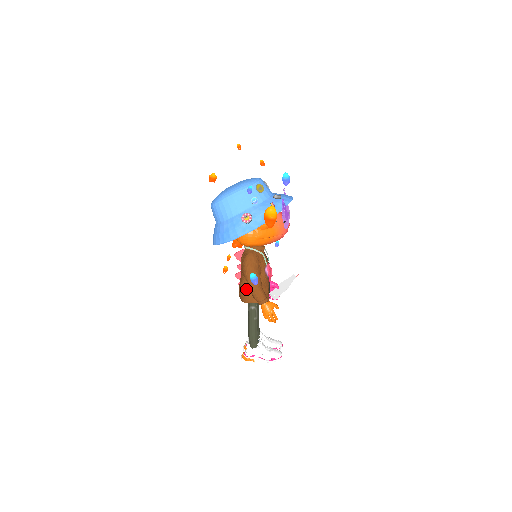
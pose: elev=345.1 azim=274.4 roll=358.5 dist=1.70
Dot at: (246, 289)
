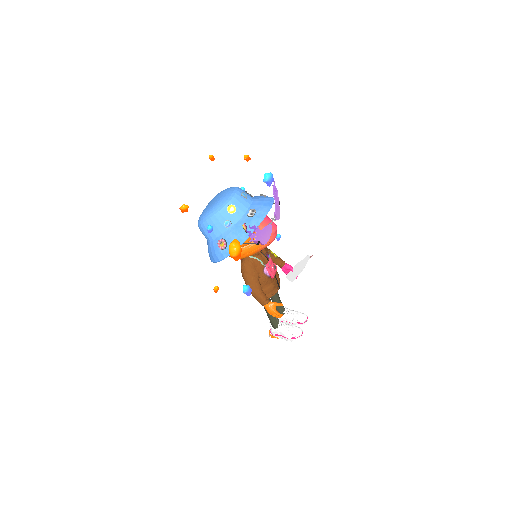
Dot at: occluded
